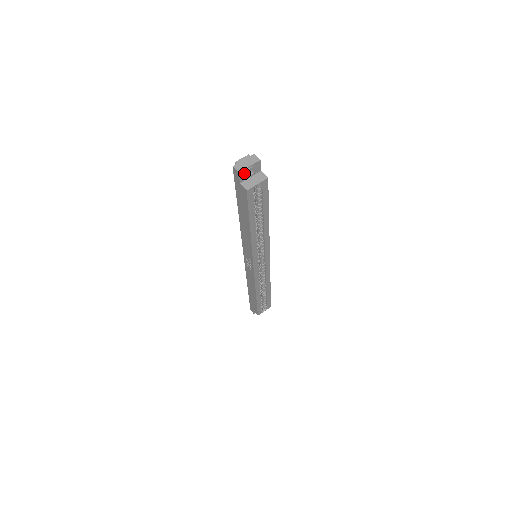
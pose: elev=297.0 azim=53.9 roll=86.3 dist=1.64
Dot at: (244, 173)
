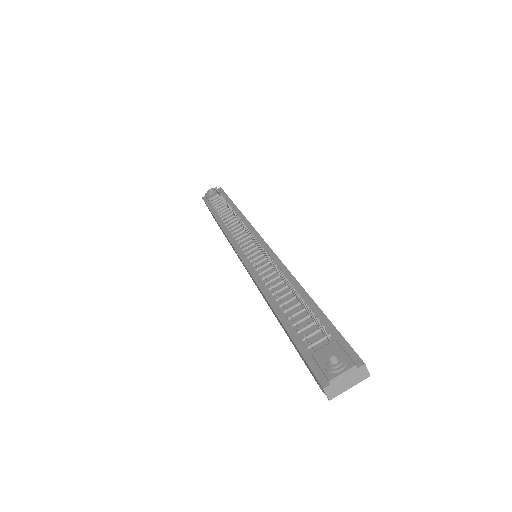
Dot at: occluded
